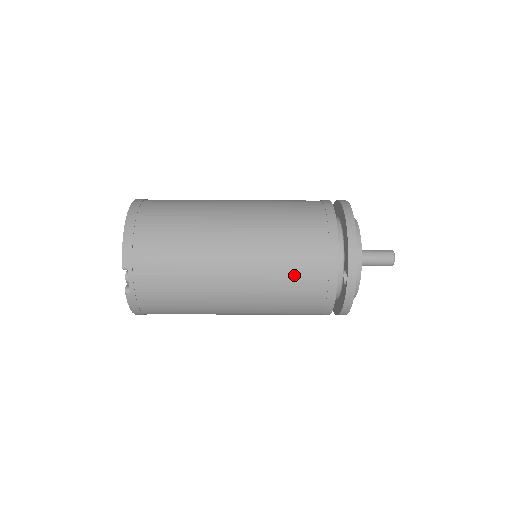
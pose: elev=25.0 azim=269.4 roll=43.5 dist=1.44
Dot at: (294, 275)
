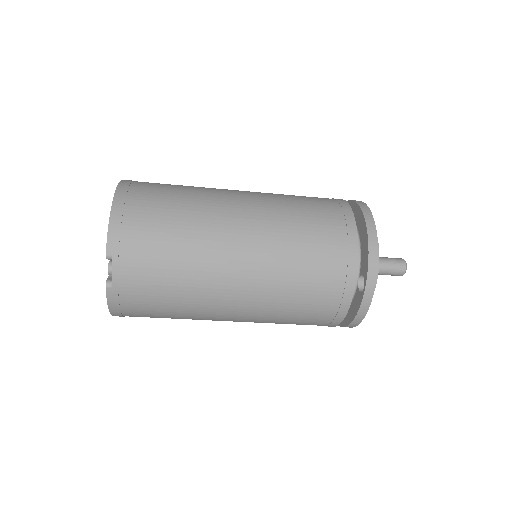
Dot at: (308, 277)
